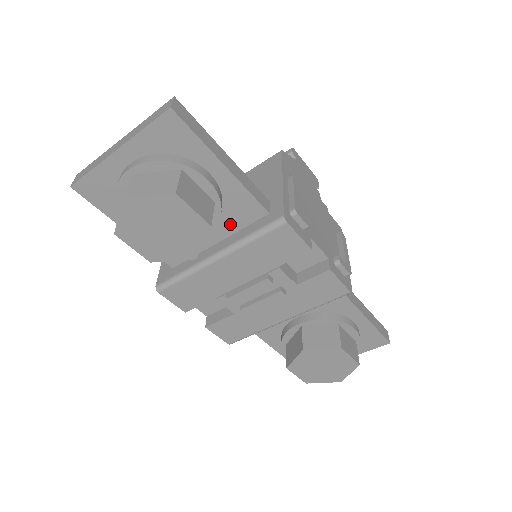
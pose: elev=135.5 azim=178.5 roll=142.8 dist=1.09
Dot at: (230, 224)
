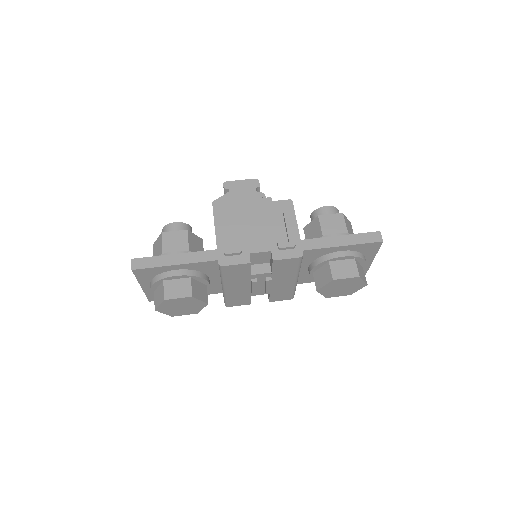
Dot at: (213, 272)
